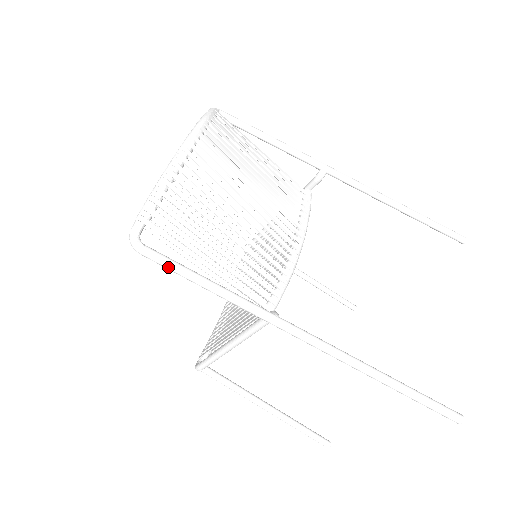
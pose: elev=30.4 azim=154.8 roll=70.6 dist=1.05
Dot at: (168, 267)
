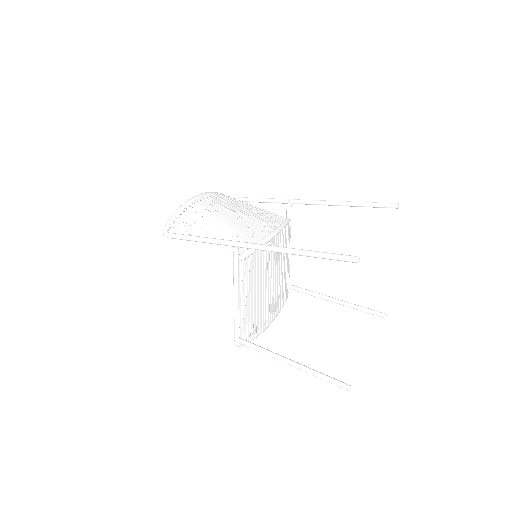
Dot at: (179, 237)
